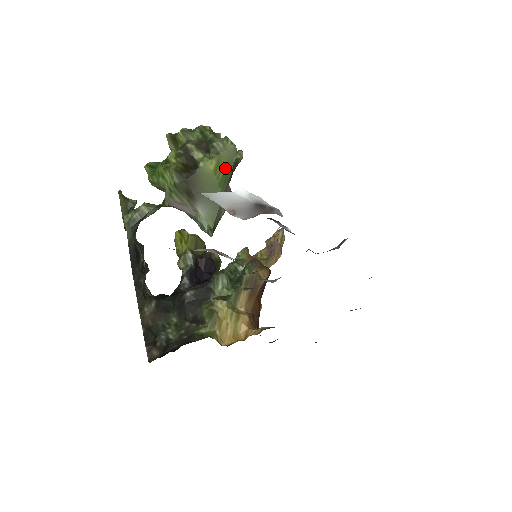
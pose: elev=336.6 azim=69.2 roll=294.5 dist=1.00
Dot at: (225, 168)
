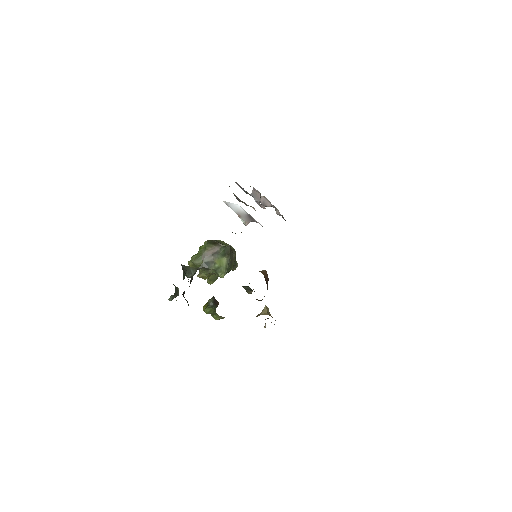
Dot at: occluded
